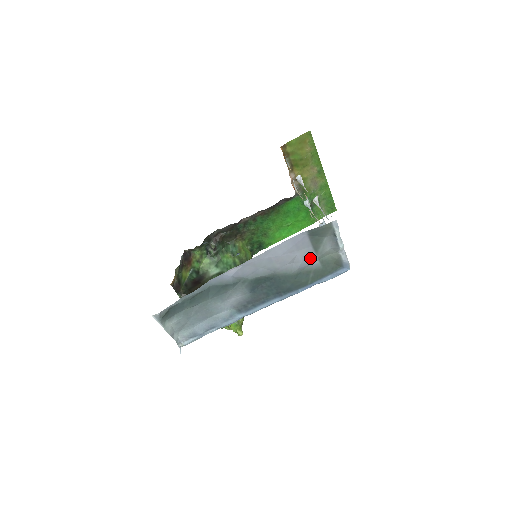
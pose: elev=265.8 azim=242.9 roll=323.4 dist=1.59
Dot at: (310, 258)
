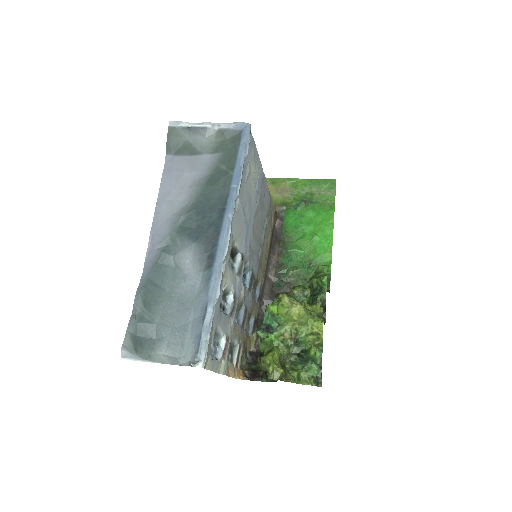
Dot at: (201, 162)
